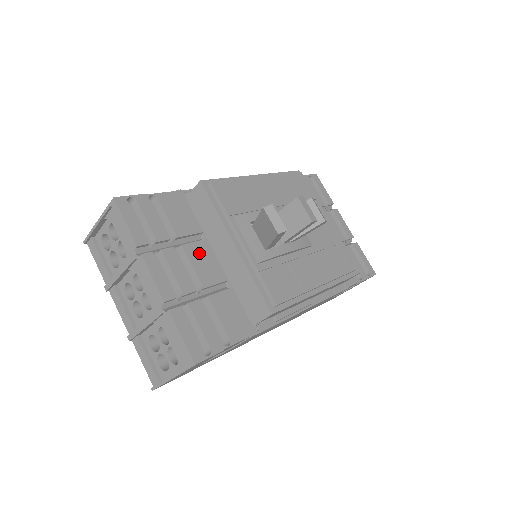
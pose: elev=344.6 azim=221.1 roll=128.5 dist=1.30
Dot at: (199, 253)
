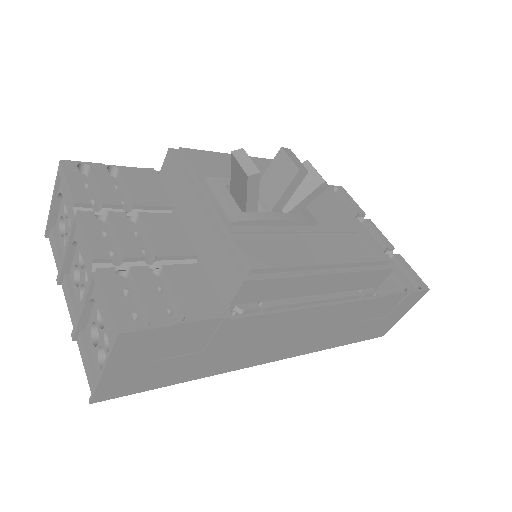
Dot at: (161, 224)
